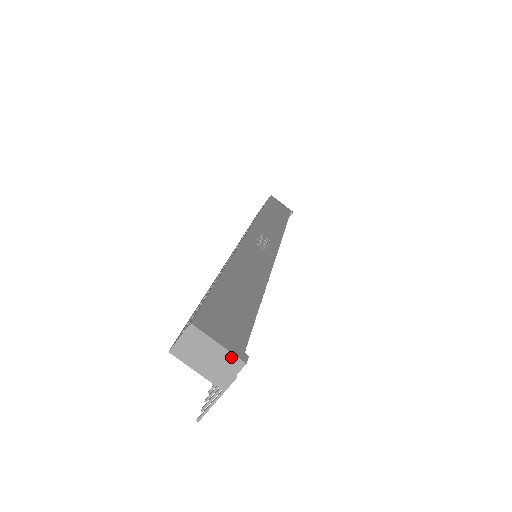
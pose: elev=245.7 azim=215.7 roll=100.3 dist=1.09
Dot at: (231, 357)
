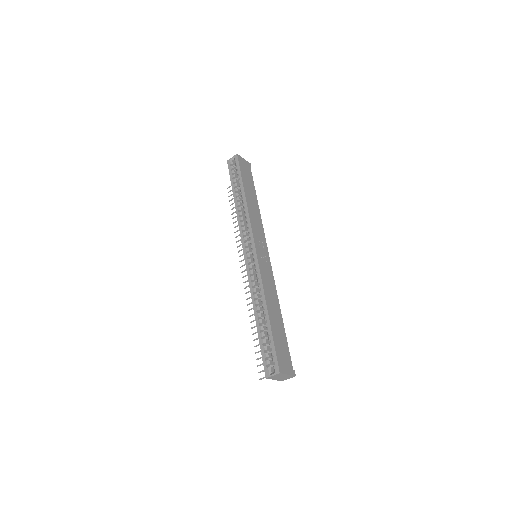
Dot at: (291, 376)
